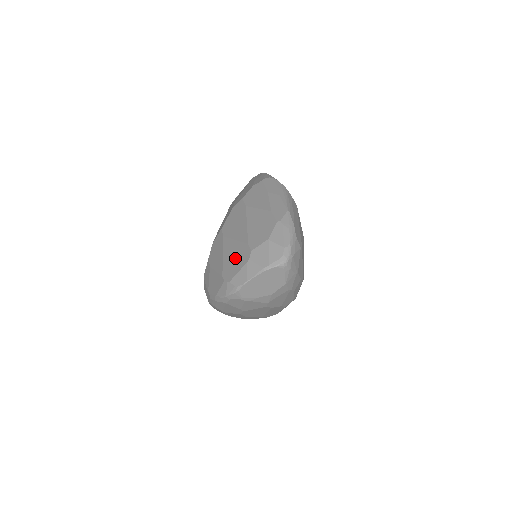
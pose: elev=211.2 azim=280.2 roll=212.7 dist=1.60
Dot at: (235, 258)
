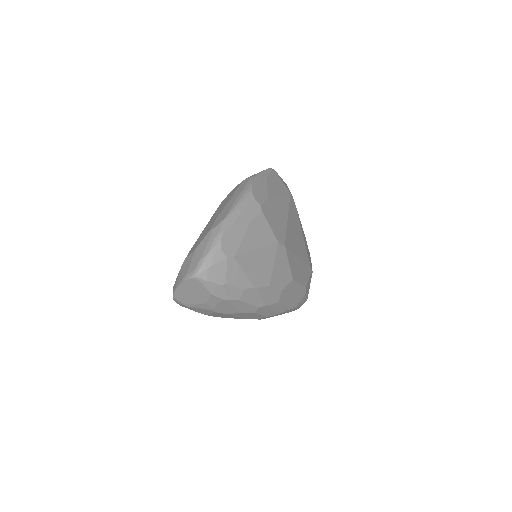
Dot at: occluded
